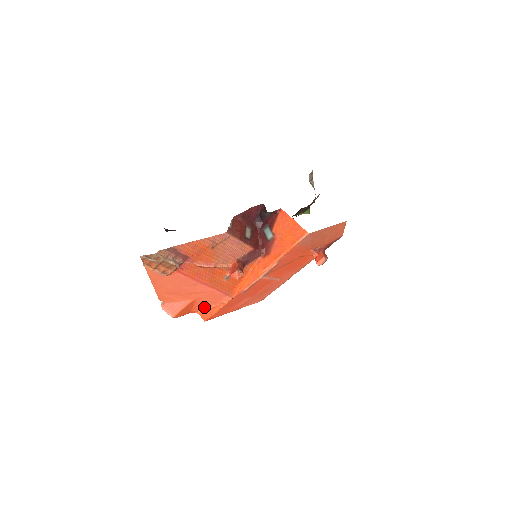
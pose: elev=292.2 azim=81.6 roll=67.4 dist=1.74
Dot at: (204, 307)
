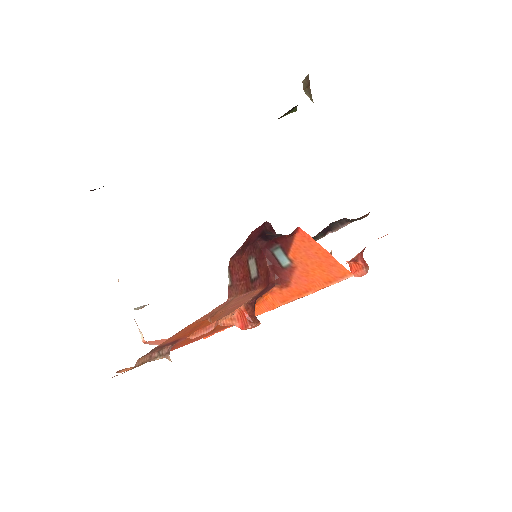
Dot at: occluded
